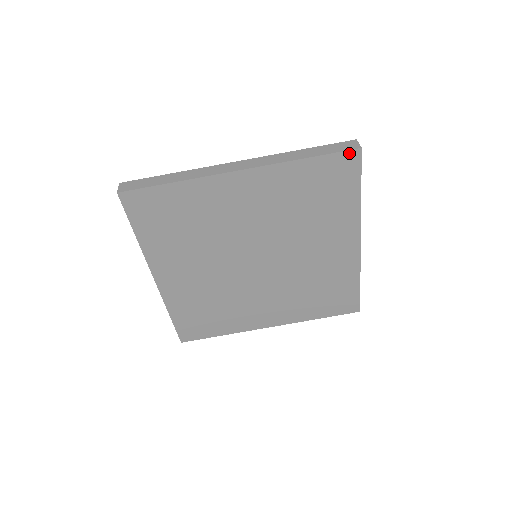
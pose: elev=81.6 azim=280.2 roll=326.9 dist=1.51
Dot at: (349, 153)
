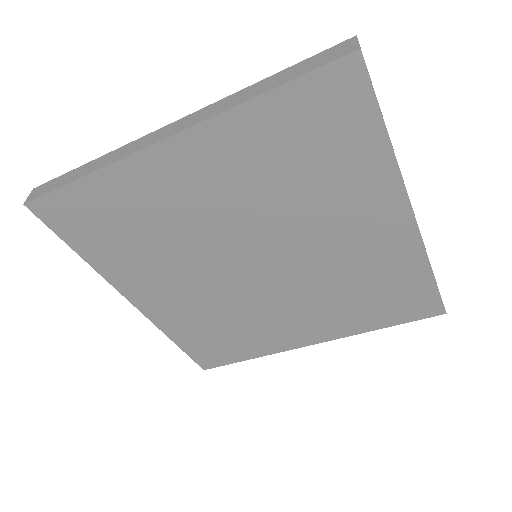
Dot at: (339, 64)
